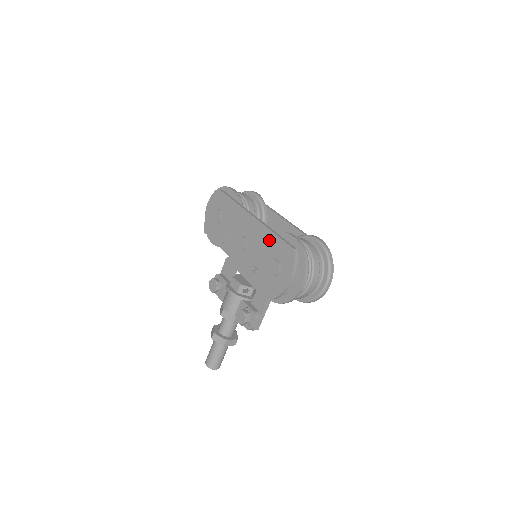
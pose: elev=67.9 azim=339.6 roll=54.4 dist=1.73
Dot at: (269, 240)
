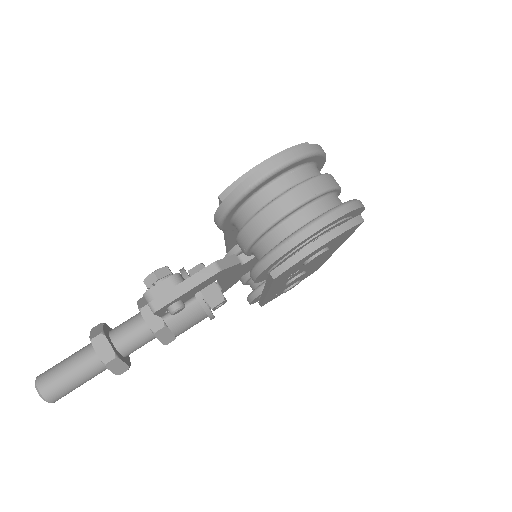
Dot at: occluded
